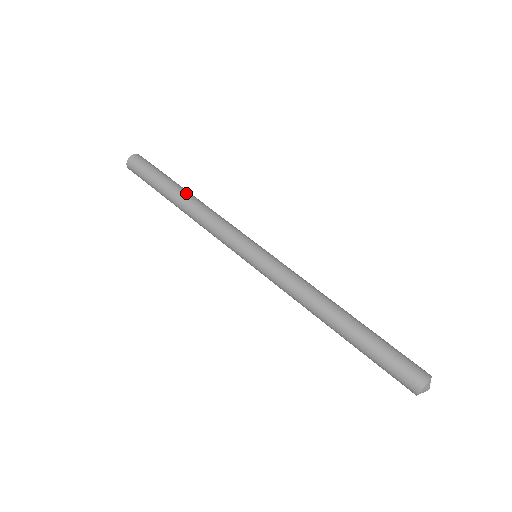
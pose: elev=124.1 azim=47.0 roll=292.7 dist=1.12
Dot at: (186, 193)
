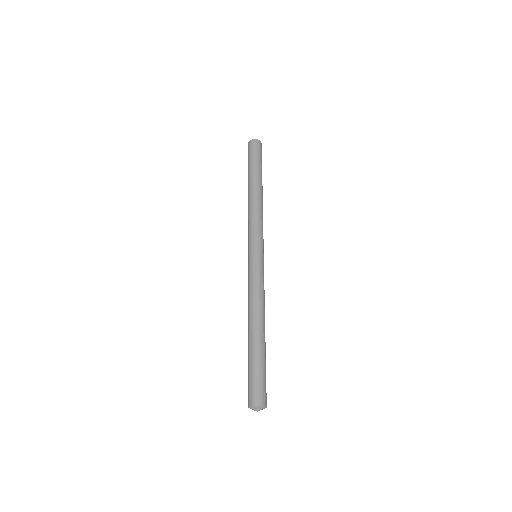
Dot at: (256, 186)
